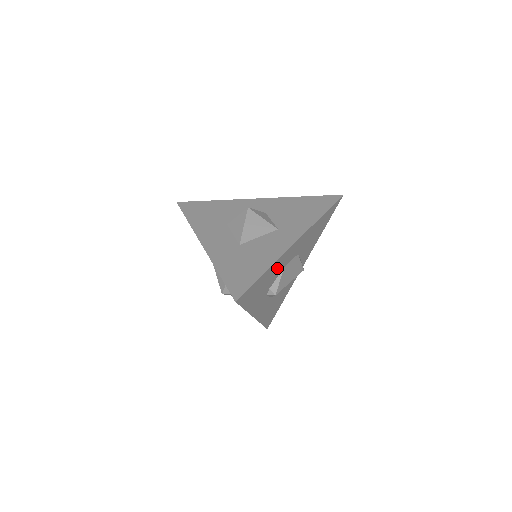
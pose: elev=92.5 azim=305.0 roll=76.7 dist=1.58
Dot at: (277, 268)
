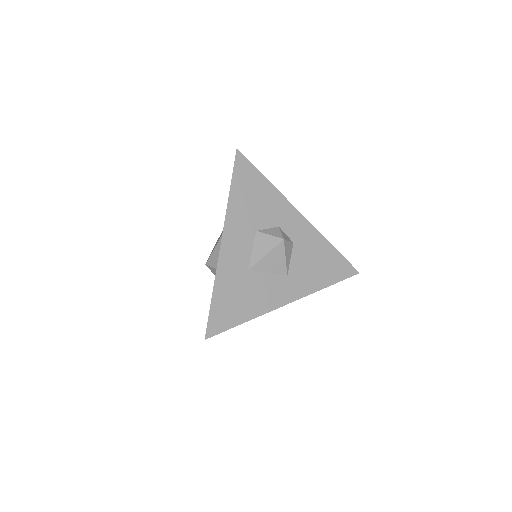
Dot at: occluded
